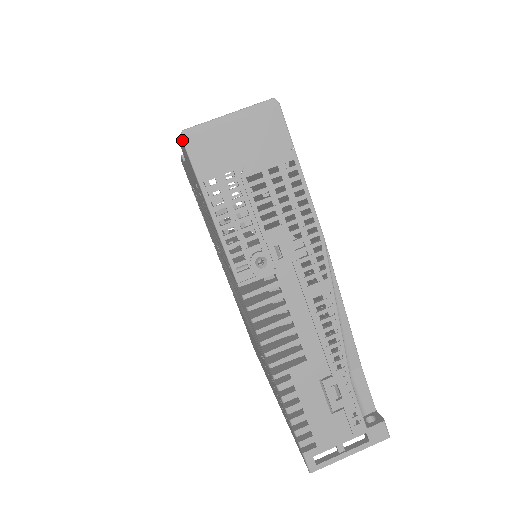
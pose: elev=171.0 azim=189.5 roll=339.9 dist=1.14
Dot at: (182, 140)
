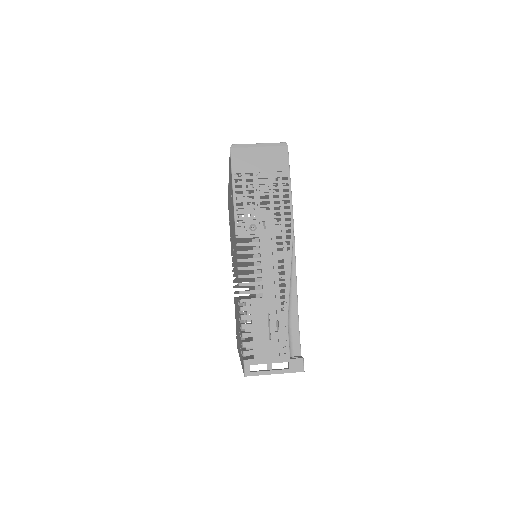
Dot at: (230, 149)
